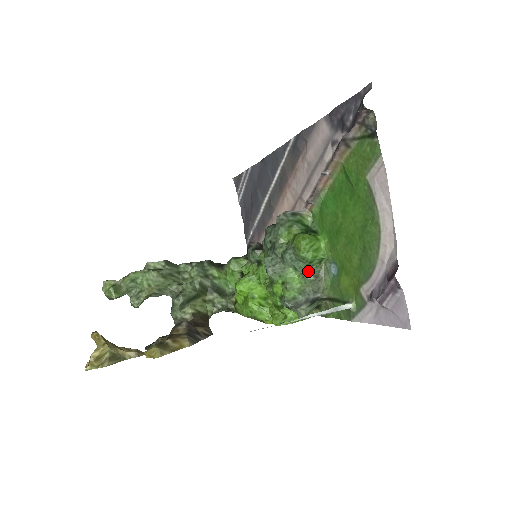
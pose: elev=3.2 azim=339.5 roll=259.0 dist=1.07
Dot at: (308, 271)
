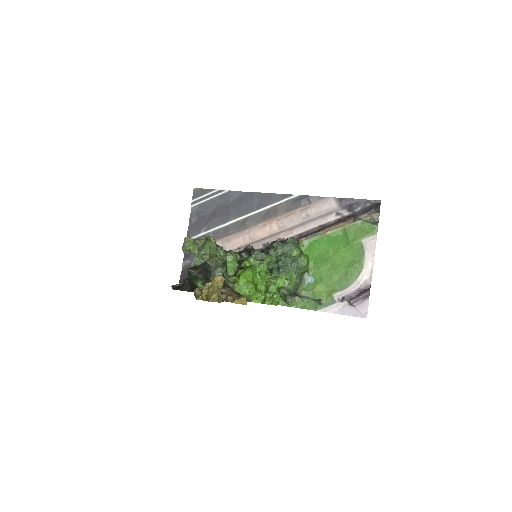
Dot at: (300, 276)
